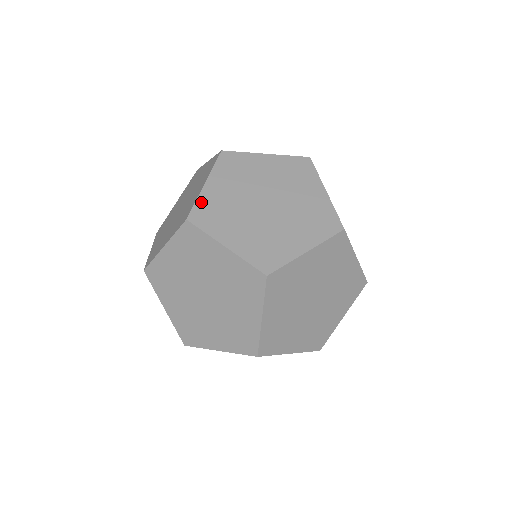
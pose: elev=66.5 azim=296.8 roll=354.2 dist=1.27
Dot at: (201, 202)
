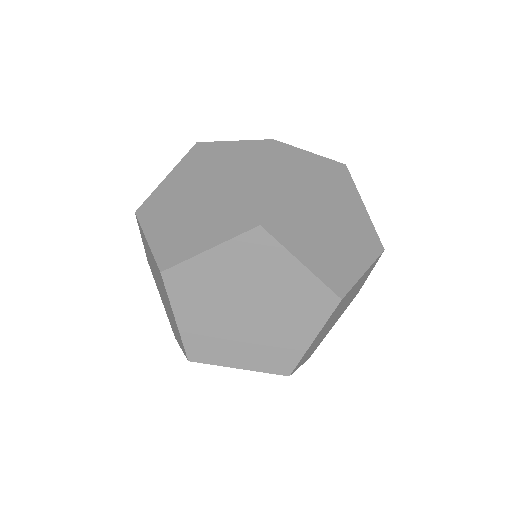
Dot at: (153, 195)
